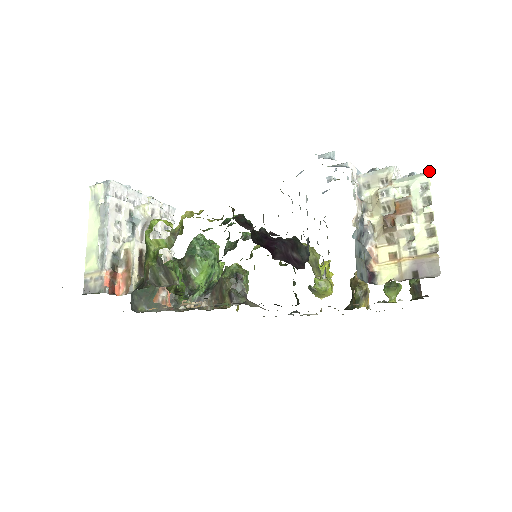
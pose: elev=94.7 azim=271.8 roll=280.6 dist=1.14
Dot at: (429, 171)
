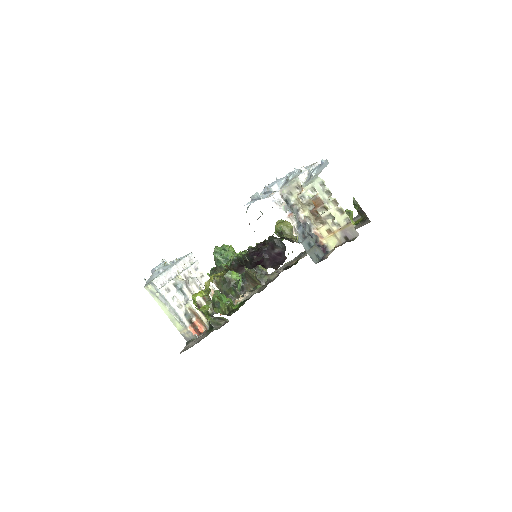
Dot at: (321, 163)
